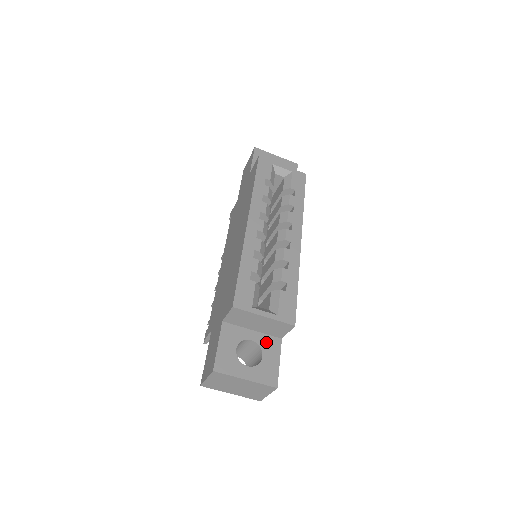
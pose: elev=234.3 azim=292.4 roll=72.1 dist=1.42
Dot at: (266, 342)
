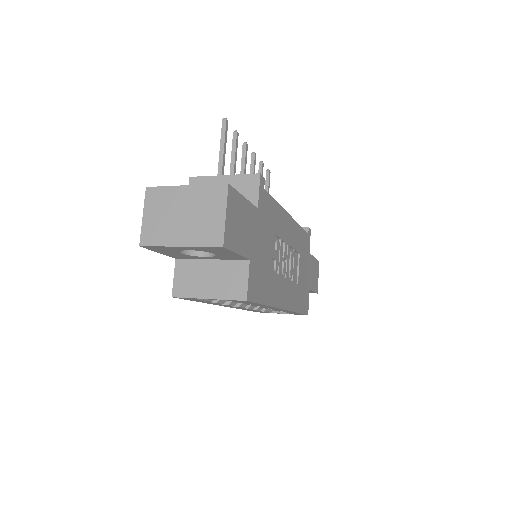
Dot at: occluded
